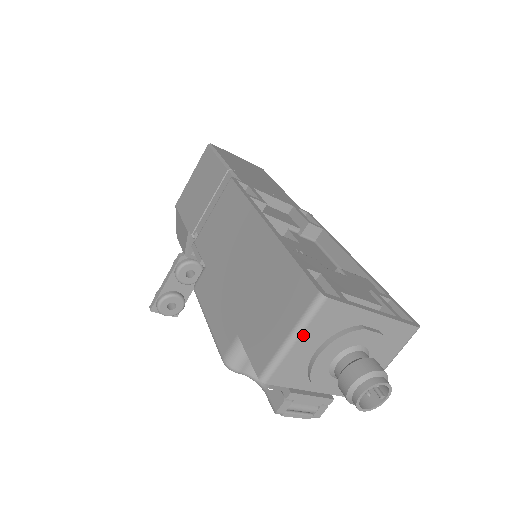
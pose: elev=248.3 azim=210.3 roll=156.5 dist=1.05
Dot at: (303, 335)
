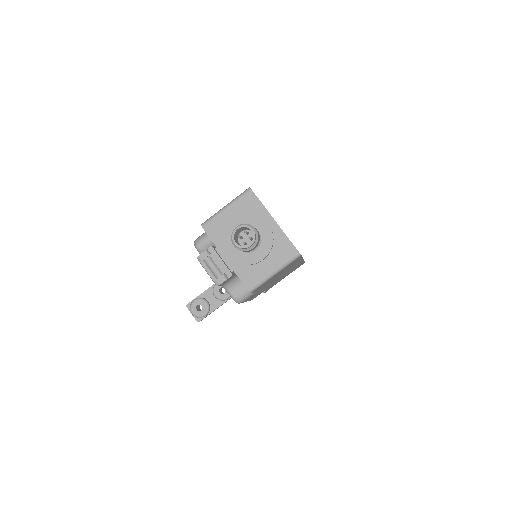
Dot at: (232, 206)
